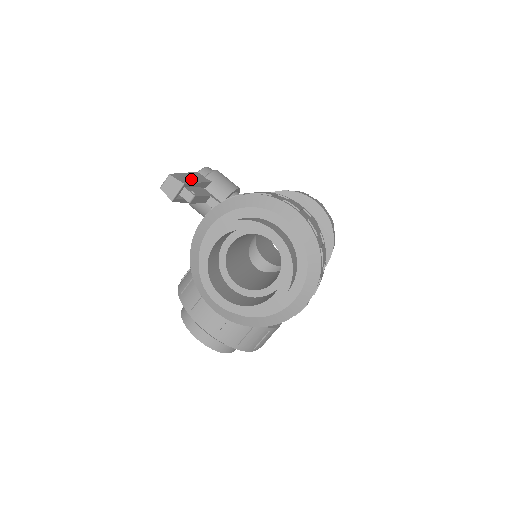
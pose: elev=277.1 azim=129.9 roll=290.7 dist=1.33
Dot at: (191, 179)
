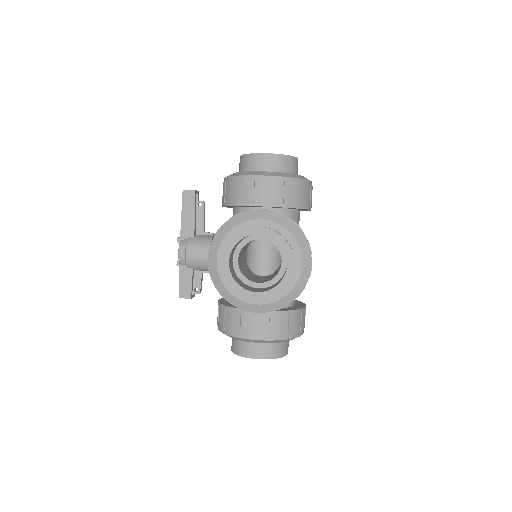
Dot at: occluded
